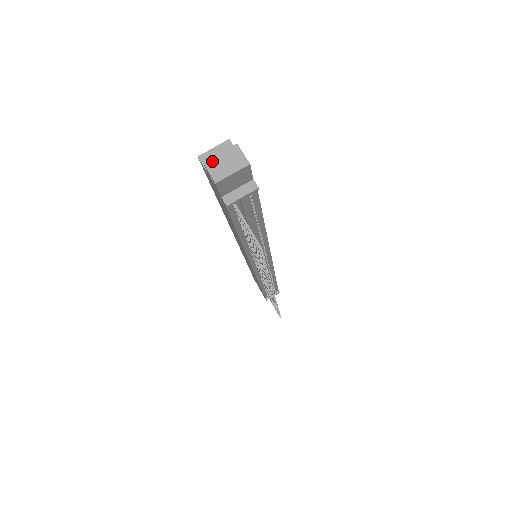
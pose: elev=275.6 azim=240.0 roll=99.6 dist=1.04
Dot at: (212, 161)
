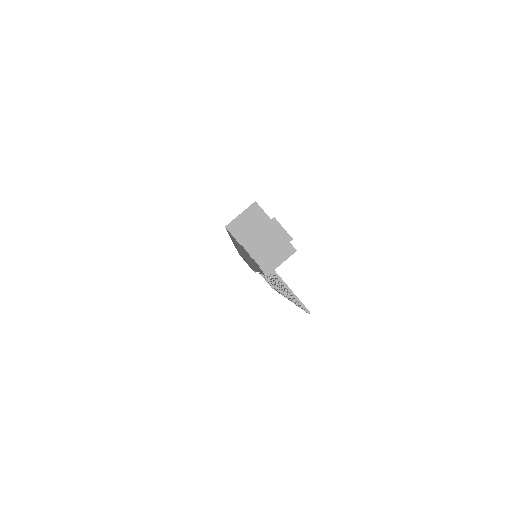
Dot at: (251, 242)
